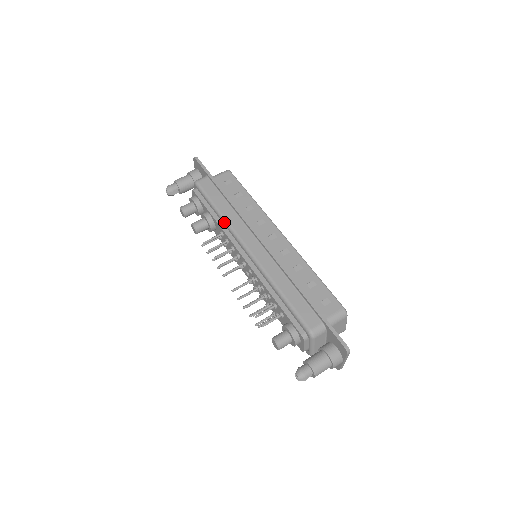
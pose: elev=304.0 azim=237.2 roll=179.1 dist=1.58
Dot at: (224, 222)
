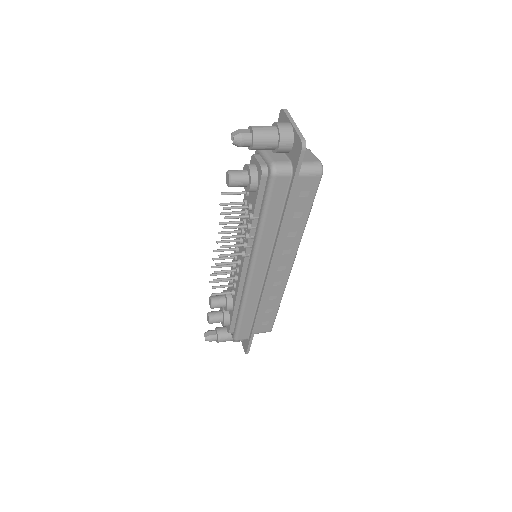
Dot at: occluded
